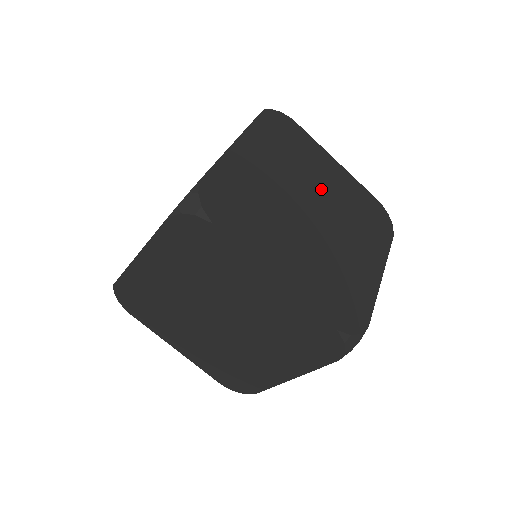
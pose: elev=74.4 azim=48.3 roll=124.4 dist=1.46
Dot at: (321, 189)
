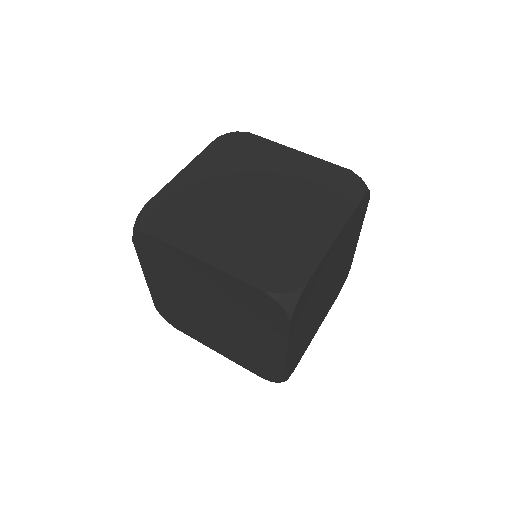
Dot at: occluded
